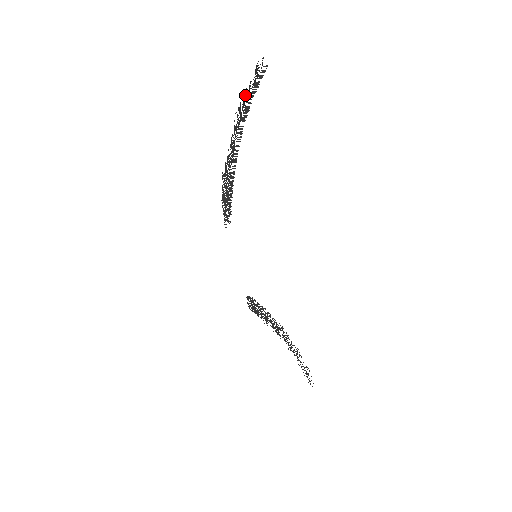
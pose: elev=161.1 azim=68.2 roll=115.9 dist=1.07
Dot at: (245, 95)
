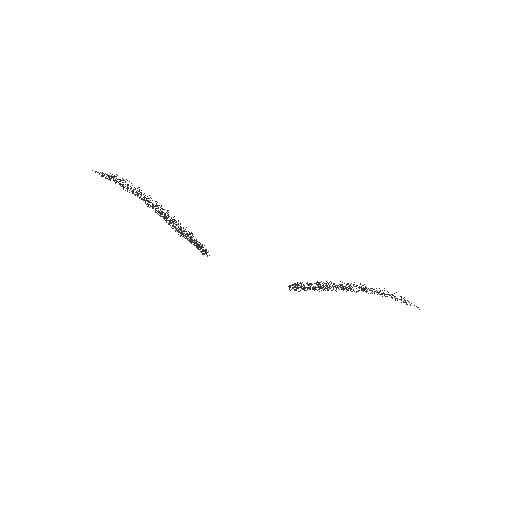
Dot at: occluded
